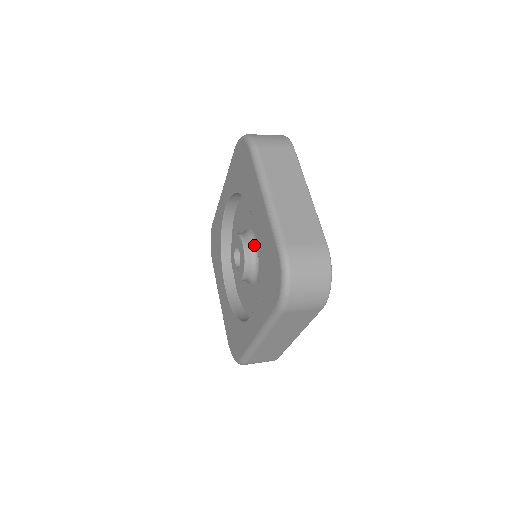
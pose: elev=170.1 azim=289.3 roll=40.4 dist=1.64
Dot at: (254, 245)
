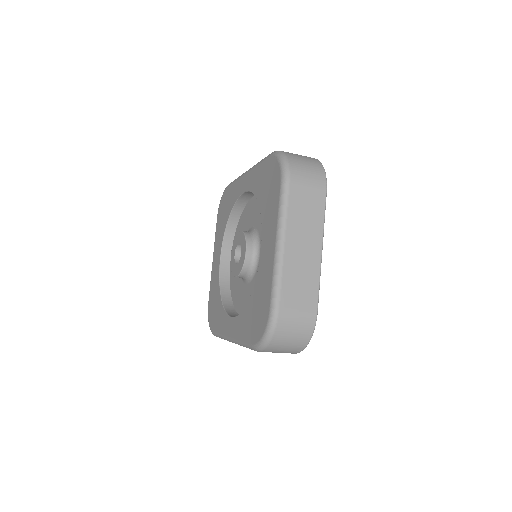
Dot at: (256, 256)
